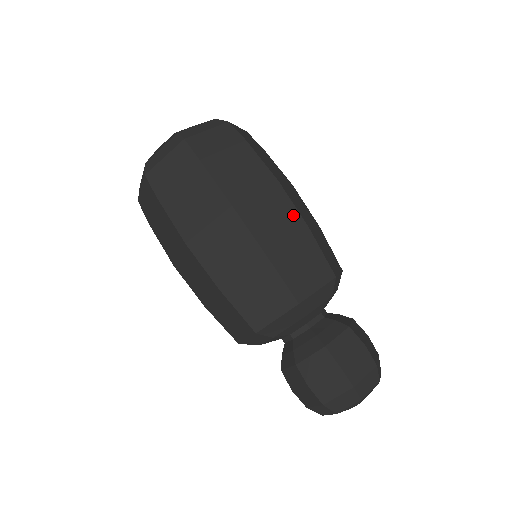
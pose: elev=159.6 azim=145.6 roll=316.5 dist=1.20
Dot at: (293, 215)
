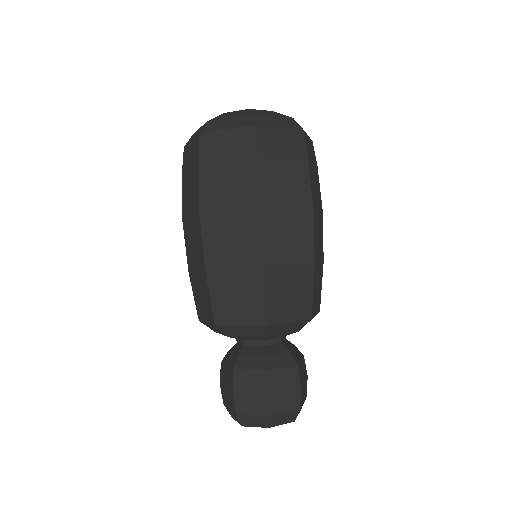
Dot at: (322, 246)
